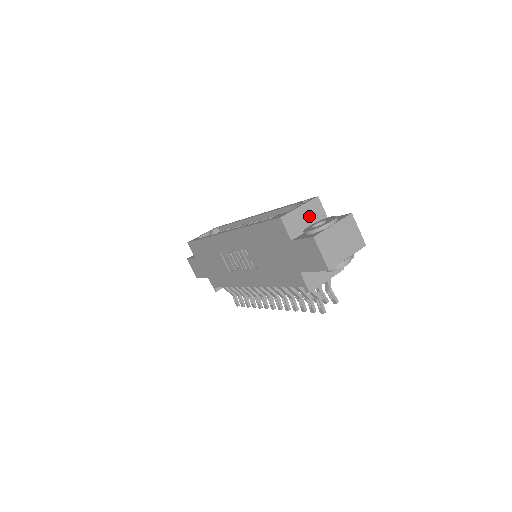
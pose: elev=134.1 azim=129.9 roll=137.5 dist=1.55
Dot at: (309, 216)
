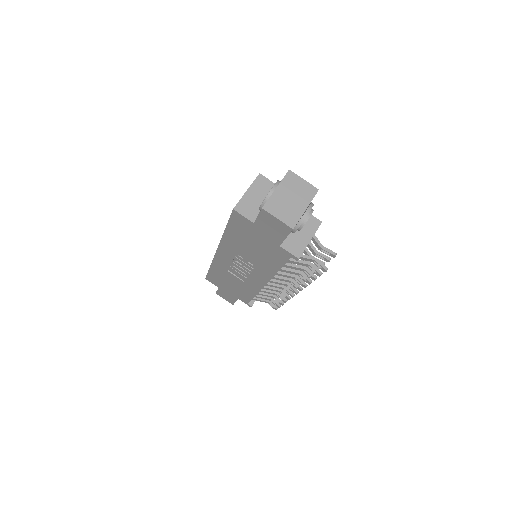
Dot at: (260, 194)
